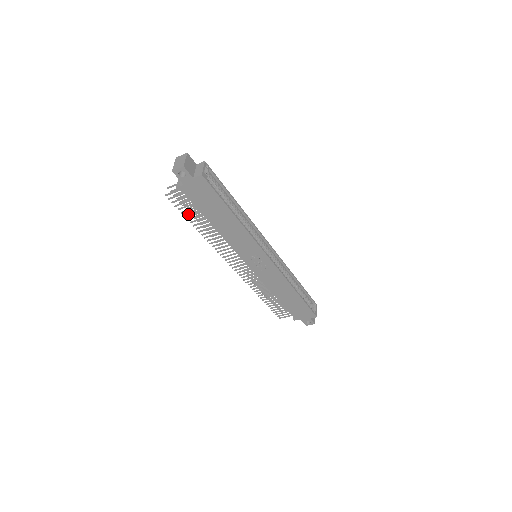
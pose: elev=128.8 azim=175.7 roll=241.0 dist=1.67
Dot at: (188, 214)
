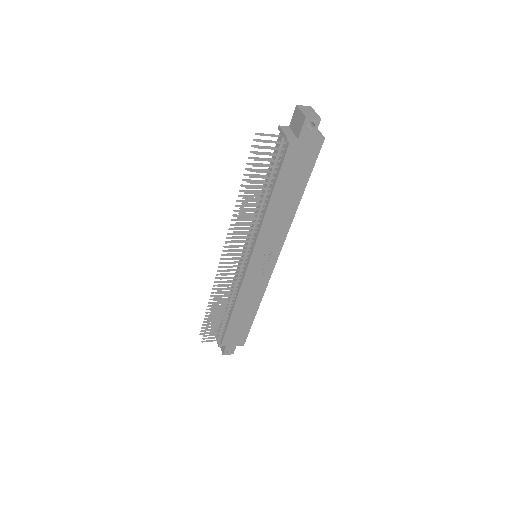
Dot at: (256, 176)
